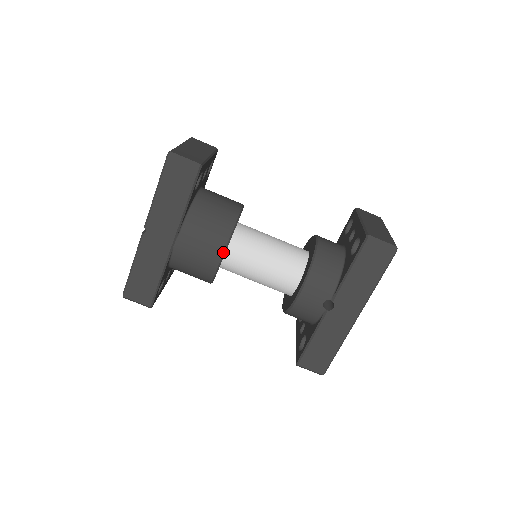
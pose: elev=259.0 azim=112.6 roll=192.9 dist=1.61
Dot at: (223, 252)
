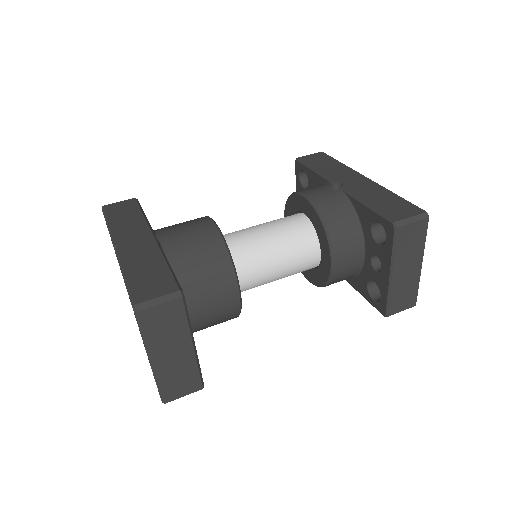
Dot at: (209, 218)
